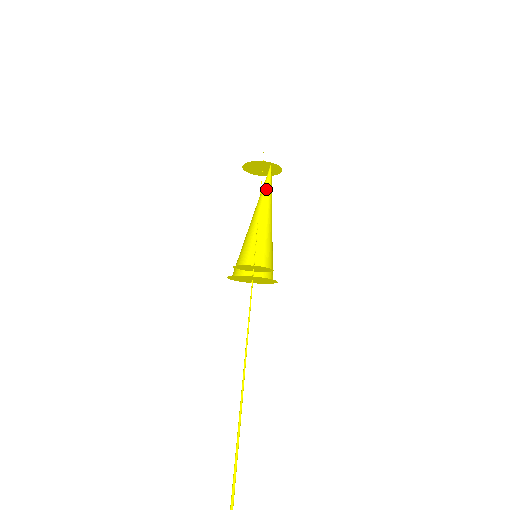
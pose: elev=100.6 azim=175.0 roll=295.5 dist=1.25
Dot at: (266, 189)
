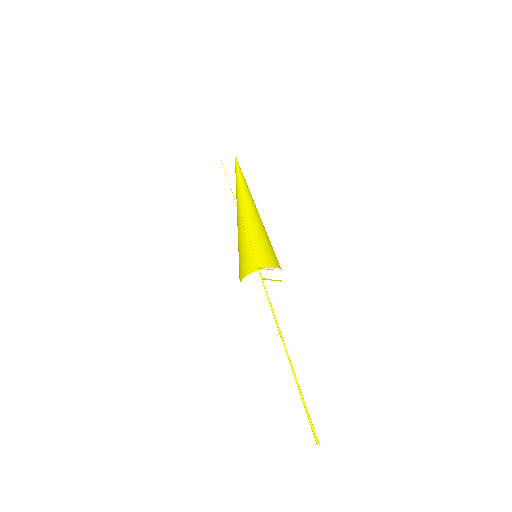
Dot at: (238, 184)
